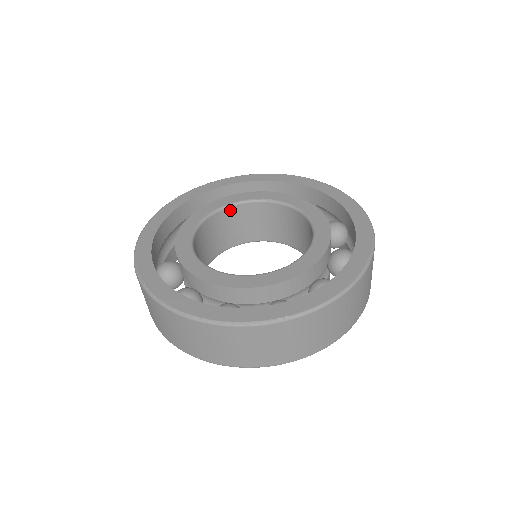
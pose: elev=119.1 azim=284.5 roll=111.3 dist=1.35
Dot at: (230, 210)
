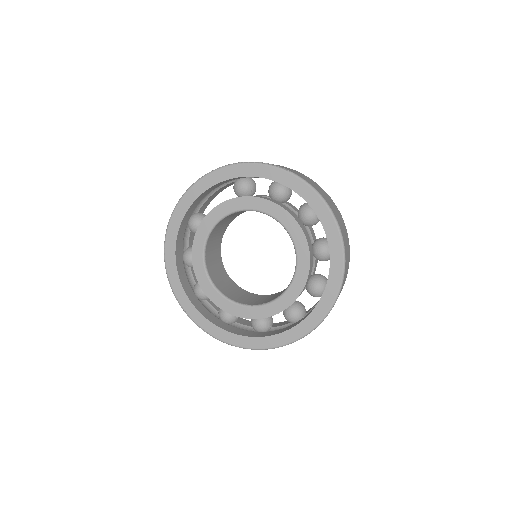
Dot at: (262, 212)
